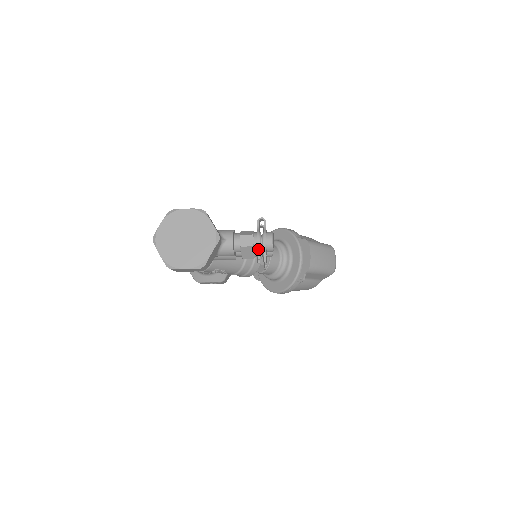
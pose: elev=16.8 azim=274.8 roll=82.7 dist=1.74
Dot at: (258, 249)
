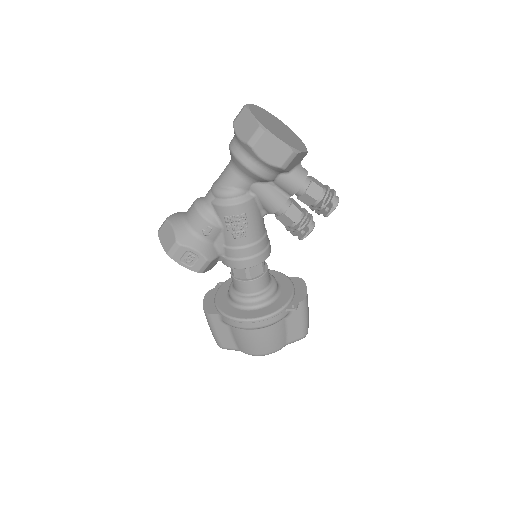
Dot at: occluded
